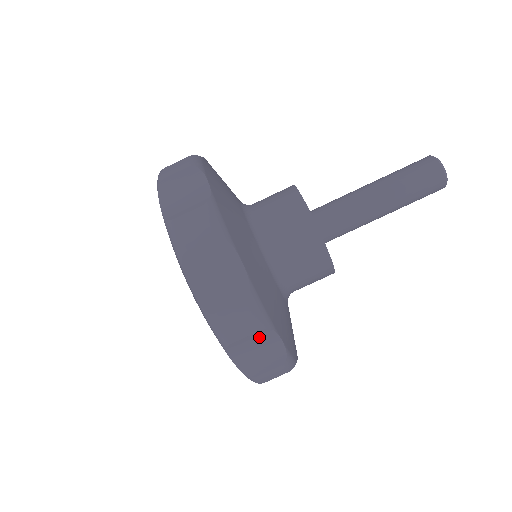
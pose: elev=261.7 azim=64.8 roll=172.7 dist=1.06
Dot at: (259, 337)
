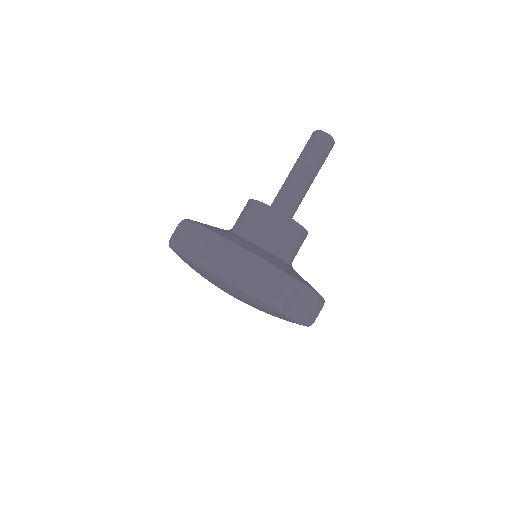
Dot at: occluded
